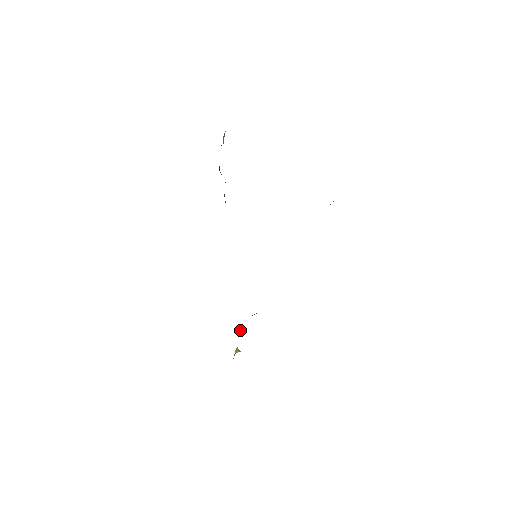
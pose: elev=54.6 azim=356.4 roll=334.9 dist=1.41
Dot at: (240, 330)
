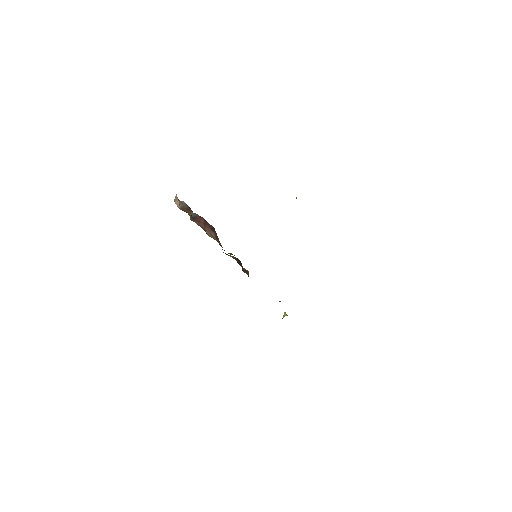
Dot at: occluded
